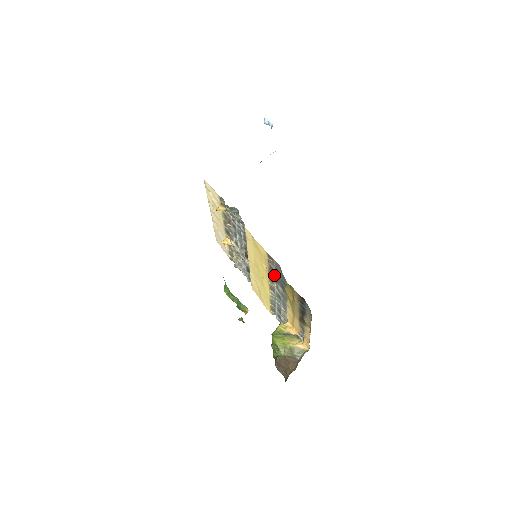
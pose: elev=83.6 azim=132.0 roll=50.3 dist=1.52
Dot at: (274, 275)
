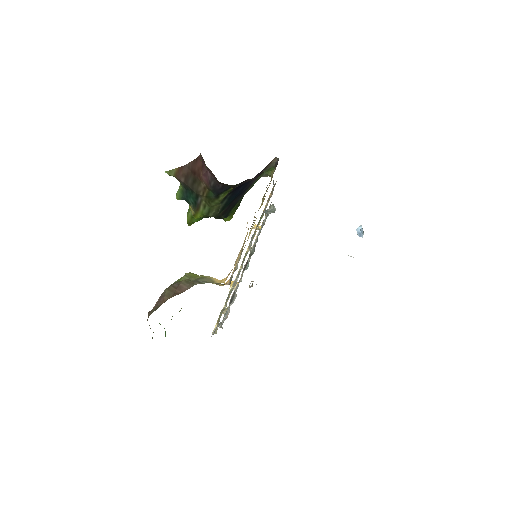
Dot at: (261, 217)
